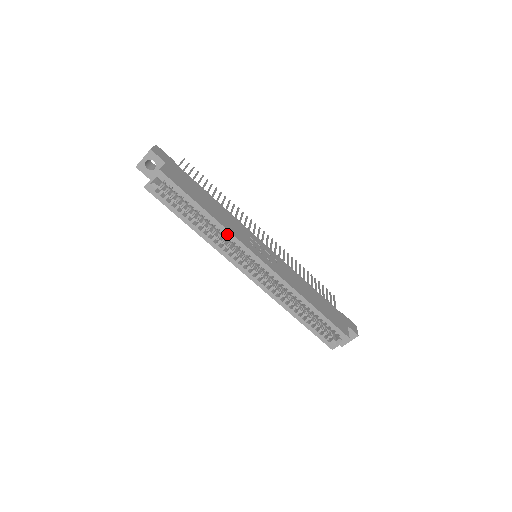
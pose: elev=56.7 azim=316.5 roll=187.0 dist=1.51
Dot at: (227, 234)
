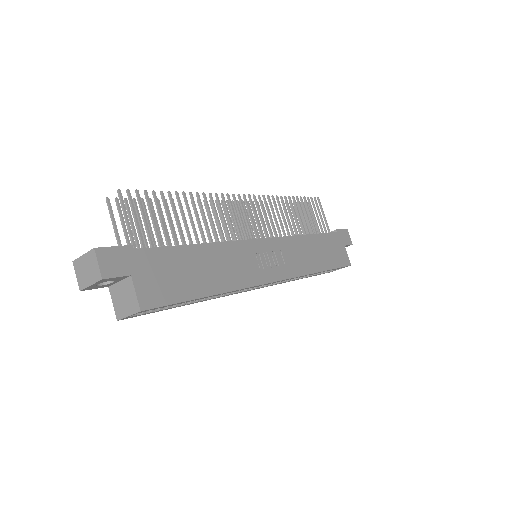
Dot at: occluded
